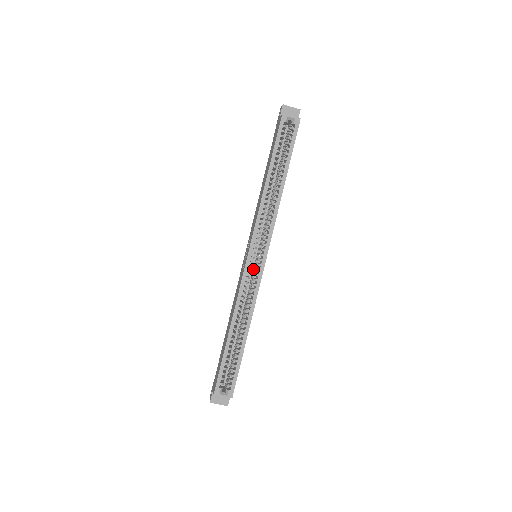
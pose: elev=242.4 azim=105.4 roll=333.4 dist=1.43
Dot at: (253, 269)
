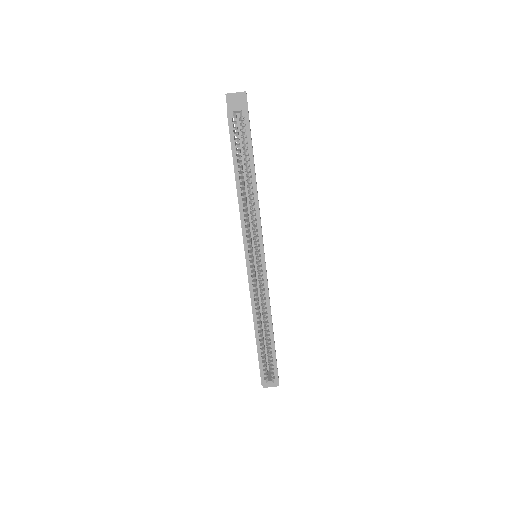
Dot at: occluded
